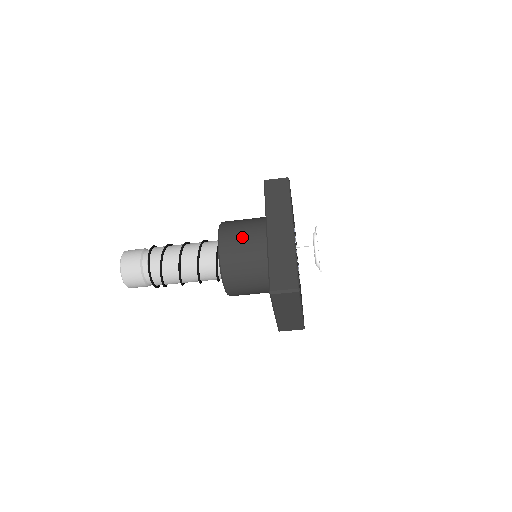
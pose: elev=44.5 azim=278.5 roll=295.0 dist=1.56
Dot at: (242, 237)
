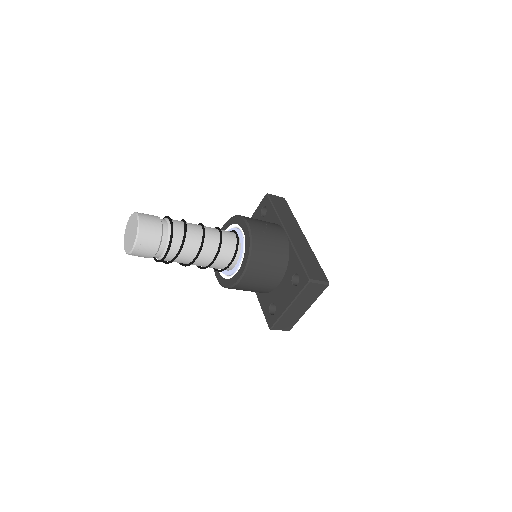
Dot at: (269, 231)
